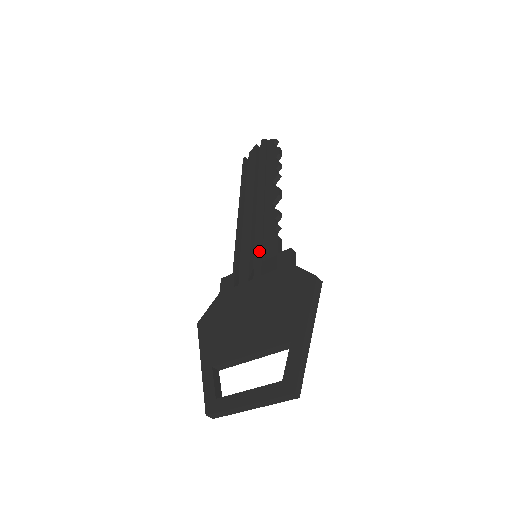
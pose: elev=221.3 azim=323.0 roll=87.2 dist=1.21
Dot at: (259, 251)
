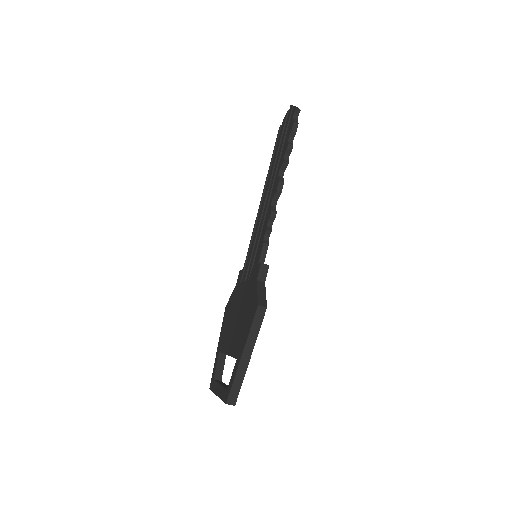
Dot at: (253, 254)
